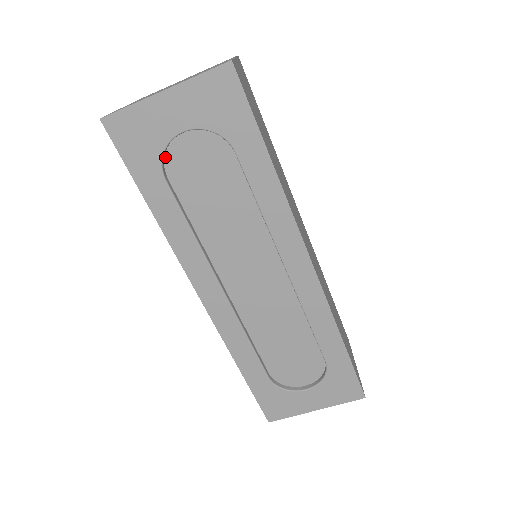
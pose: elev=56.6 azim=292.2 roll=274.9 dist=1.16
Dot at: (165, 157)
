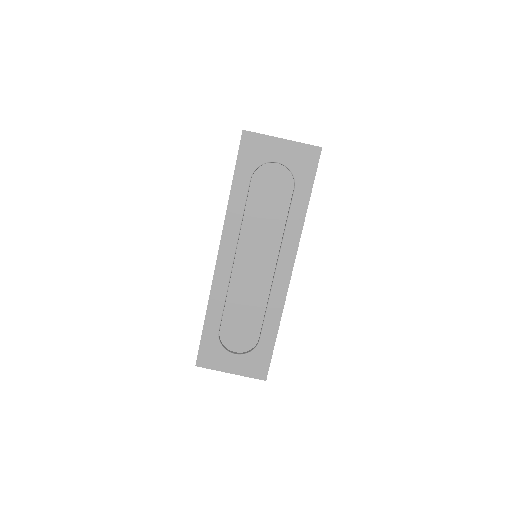
Dot at: (258, 168)
